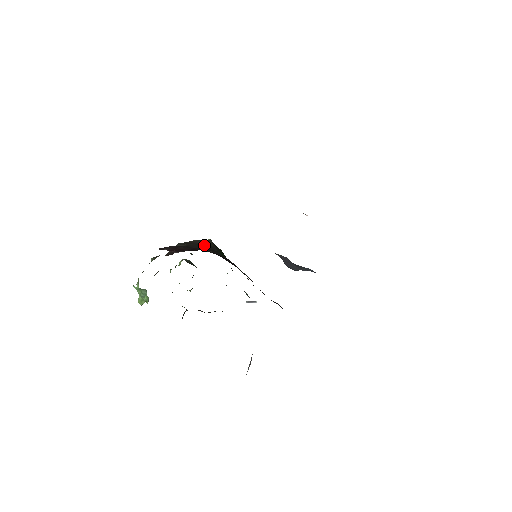
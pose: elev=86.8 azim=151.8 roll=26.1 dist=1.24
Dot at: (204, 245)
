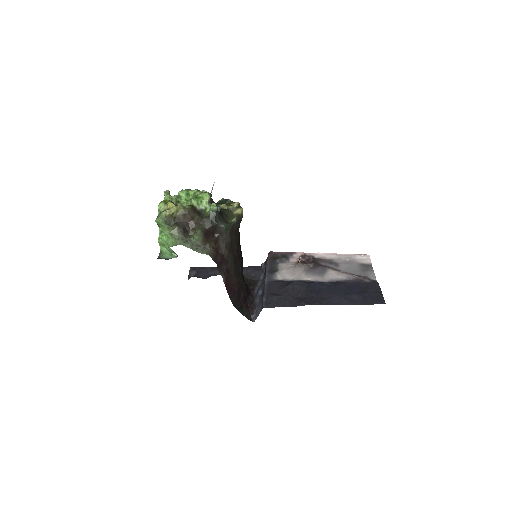
Dot at: (238, 232)
